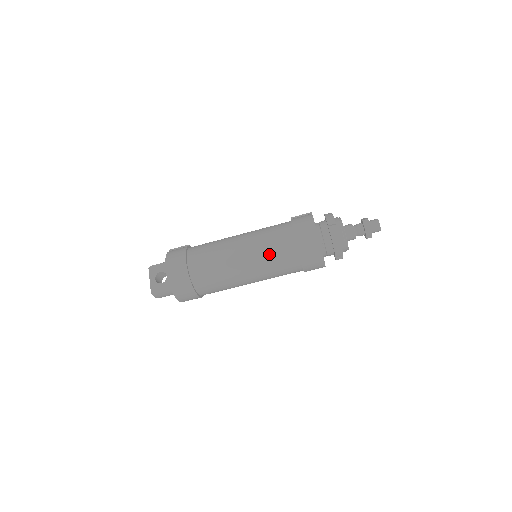
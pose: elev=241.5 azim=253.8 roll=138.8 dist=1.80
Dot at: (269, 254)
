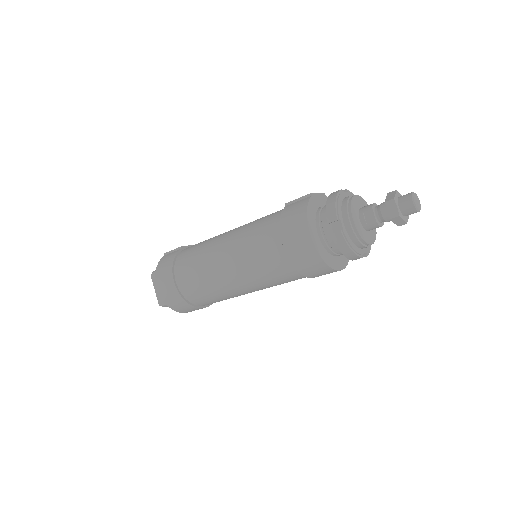
Dot at: (258, 268)
